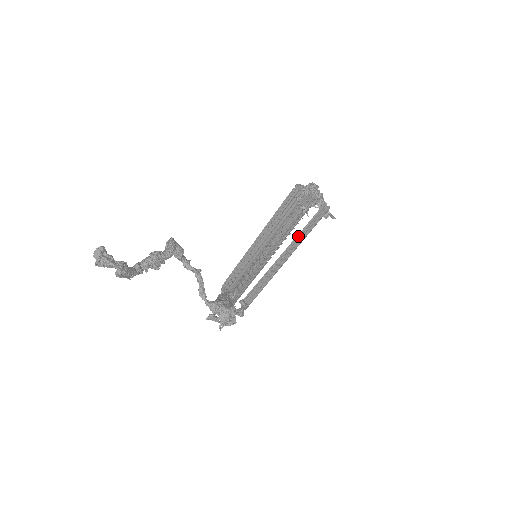
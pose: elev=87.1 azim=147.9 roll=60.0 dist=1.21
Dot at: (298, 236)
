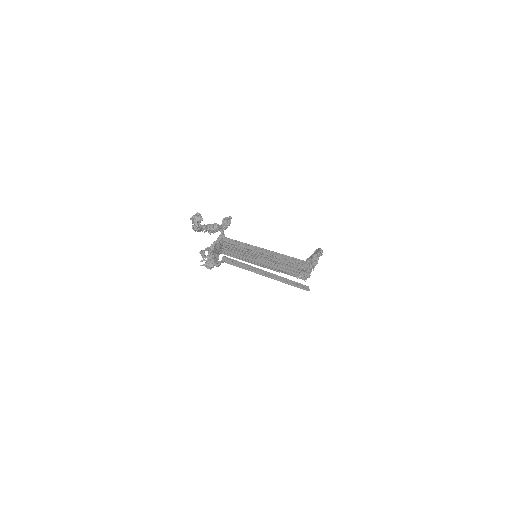
Dot at: (283, 278)
